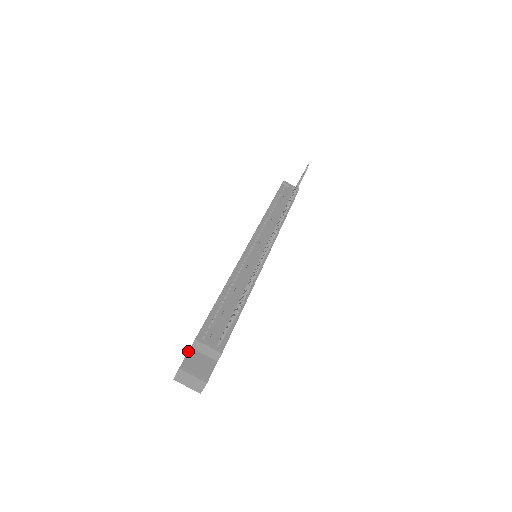
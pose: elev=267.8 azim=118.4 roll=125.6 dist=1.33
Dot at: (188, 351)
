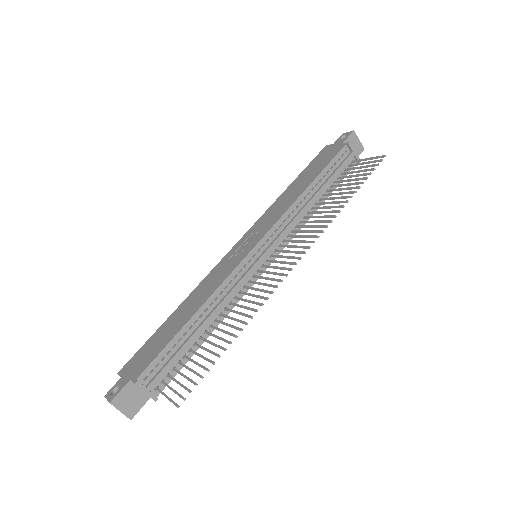
Dot at: (126, 384)
